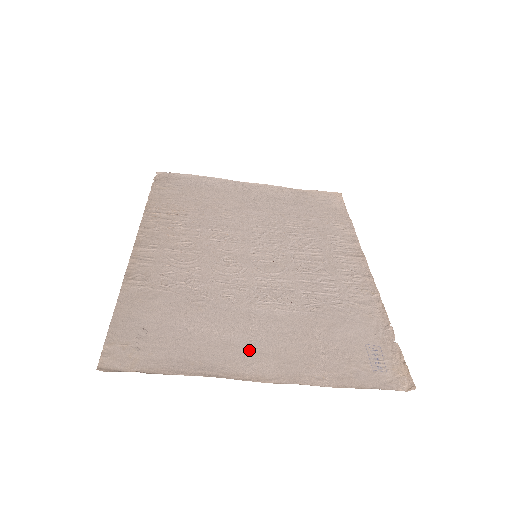
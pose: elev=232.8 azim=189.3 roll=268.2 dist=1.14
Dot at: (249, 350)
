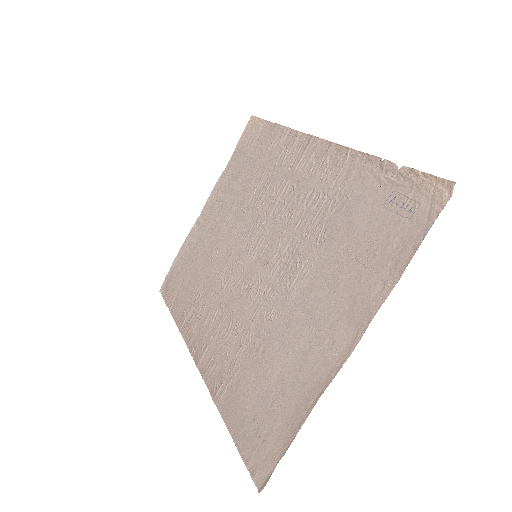
Dot at: (320, 339)
